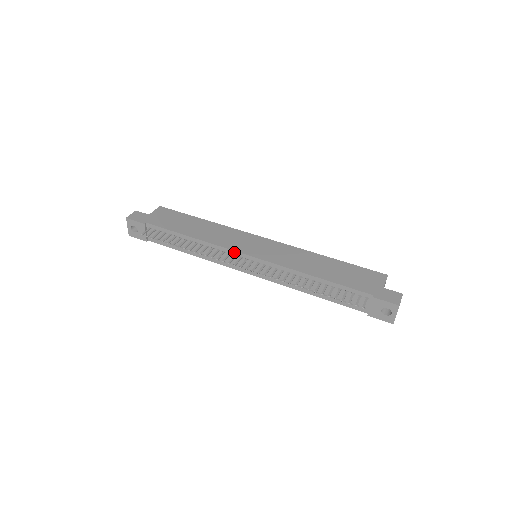
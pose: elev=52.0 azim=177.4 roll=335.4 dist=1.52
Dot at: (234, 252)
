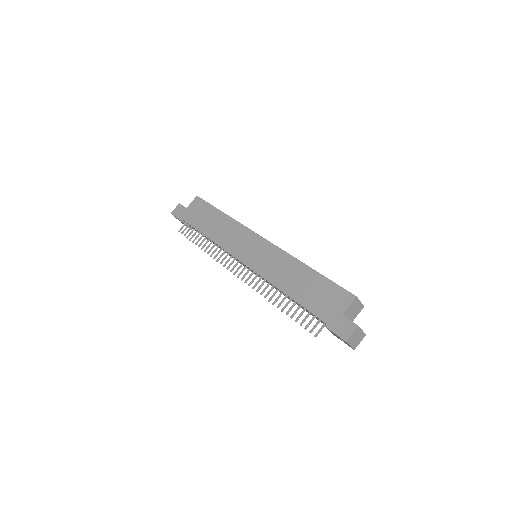
Dot at: (233, 256)
